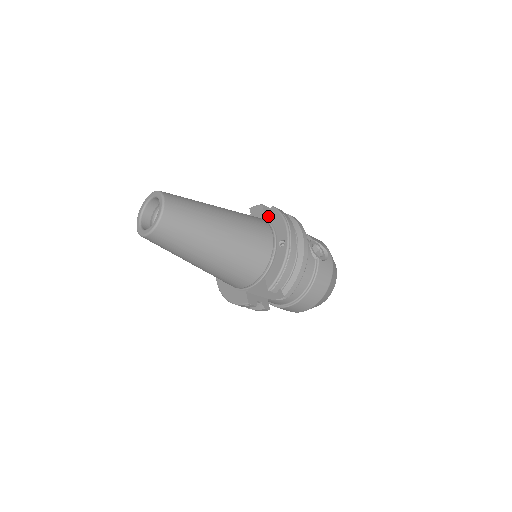
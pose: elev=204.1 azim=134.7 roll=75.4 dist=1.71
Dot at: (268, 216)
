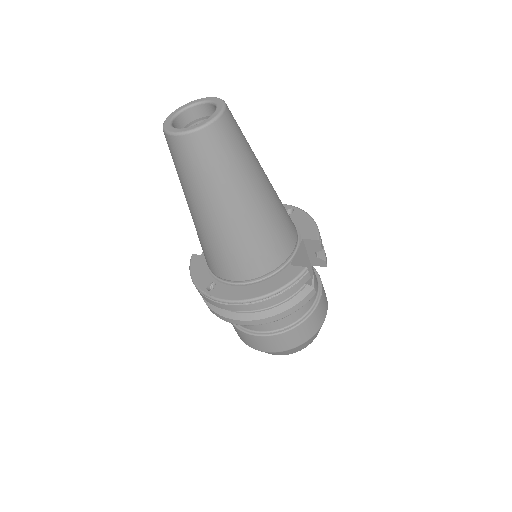
Dot at: occluded
